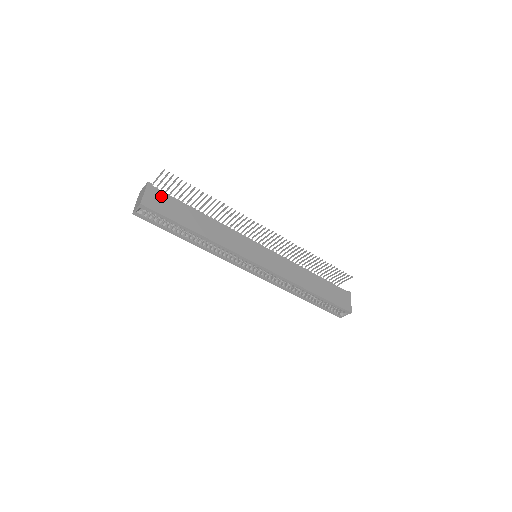
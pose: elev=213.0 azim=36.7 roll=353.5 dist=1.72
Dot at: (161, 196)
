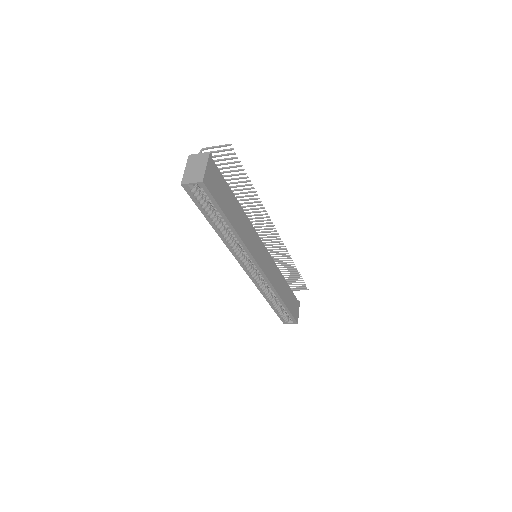
Dot at: (216, 174)
